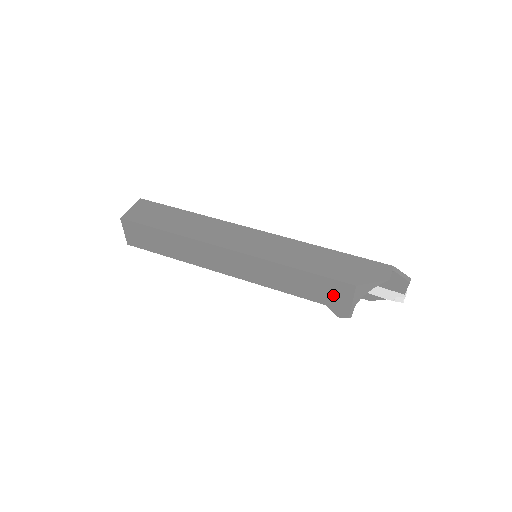
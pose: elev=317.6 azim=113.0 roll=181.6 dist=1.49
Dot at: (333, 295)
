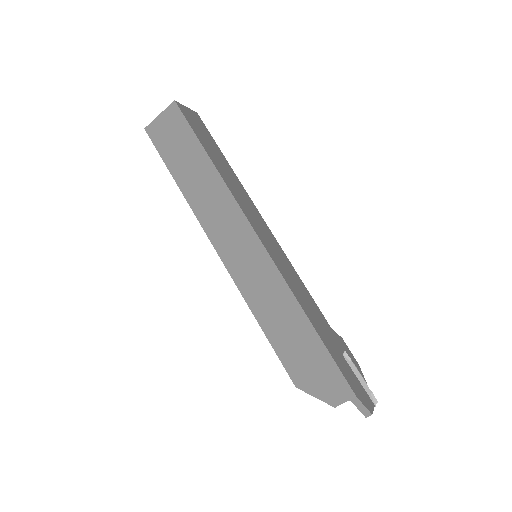
Dot at: occluded
